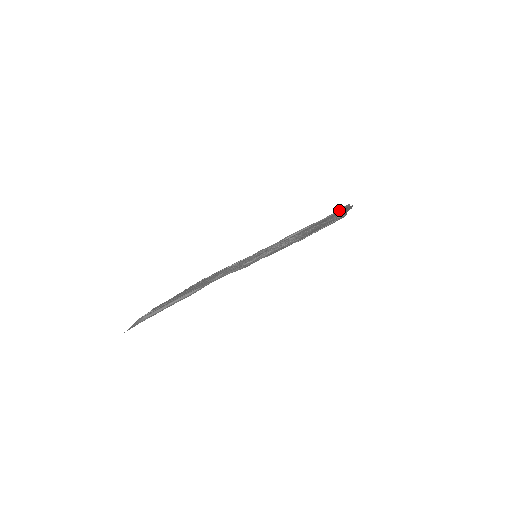
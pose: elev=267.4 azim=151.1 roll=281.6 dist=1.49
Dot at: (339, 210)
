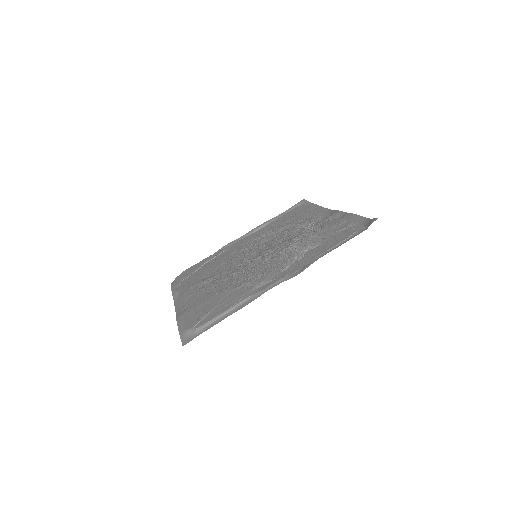
Dot at: (297, 205)
